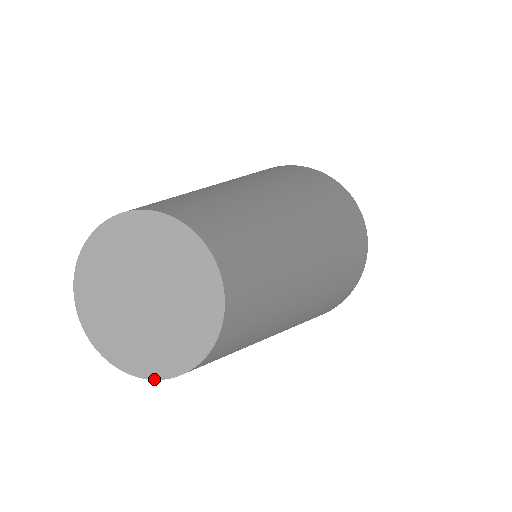
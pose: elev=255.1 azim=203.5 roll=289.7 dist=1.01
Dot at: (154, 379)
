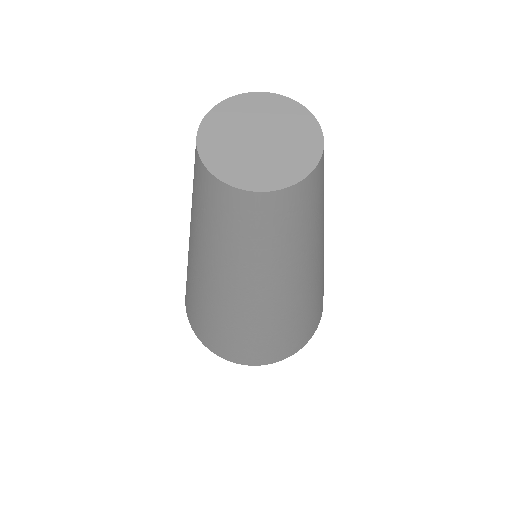
Dot at: (217, 177)
